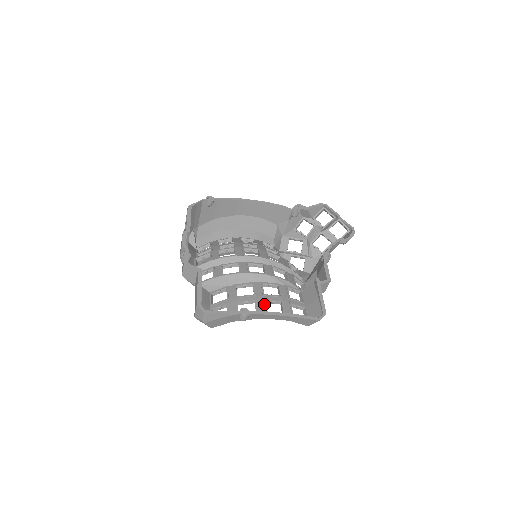
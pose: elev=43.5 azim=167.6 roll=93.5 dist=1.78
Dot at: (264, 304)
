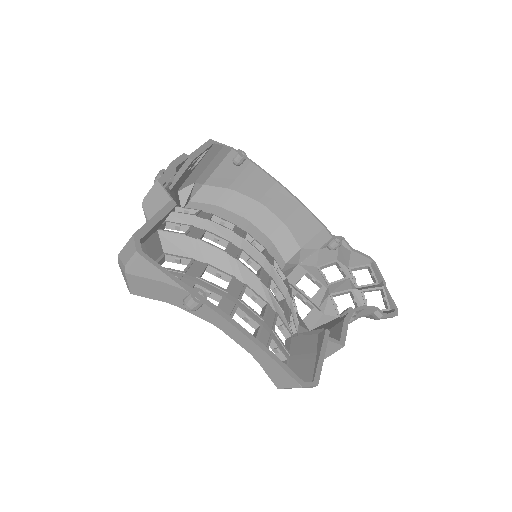
Dot at: (233, 310)
